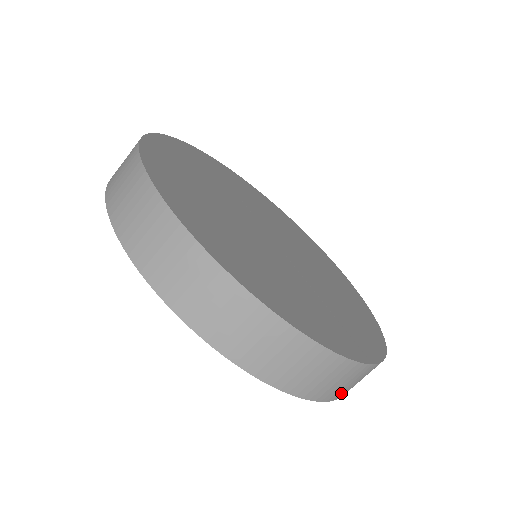
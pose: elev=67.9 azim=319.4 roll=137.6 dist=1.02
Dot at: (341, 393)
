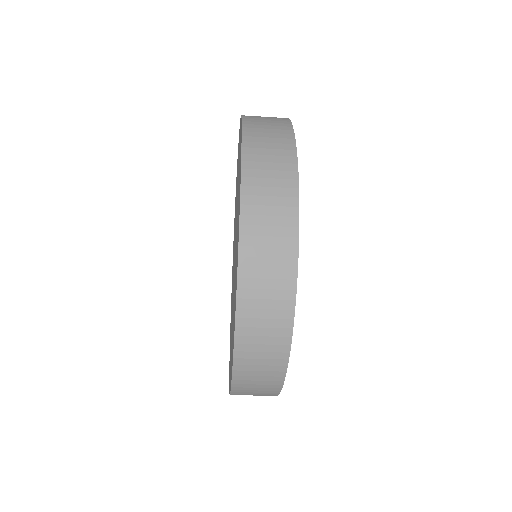
Dot at: occluded
